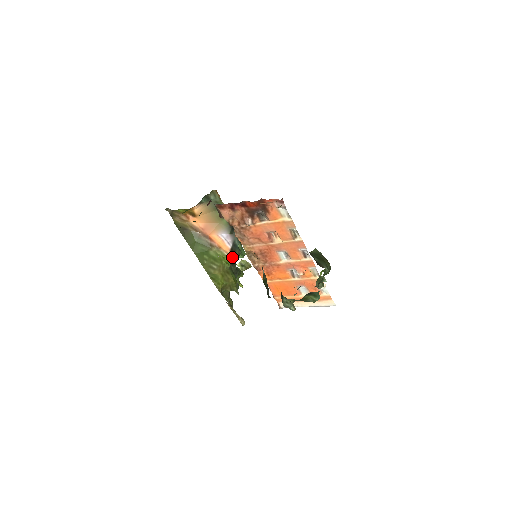
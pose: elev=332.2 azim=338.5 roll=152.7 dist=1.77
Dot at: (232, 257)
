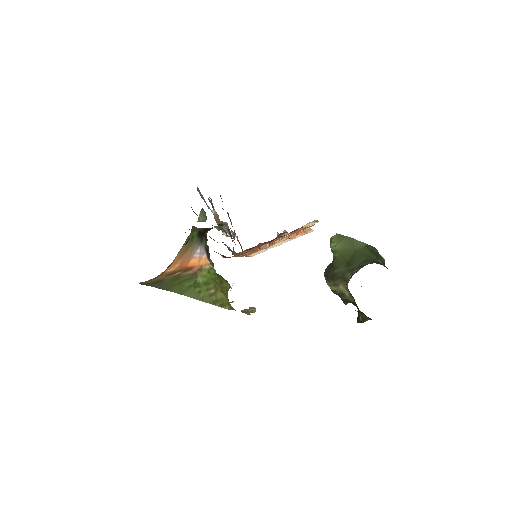
Dot at: (210, 262)
